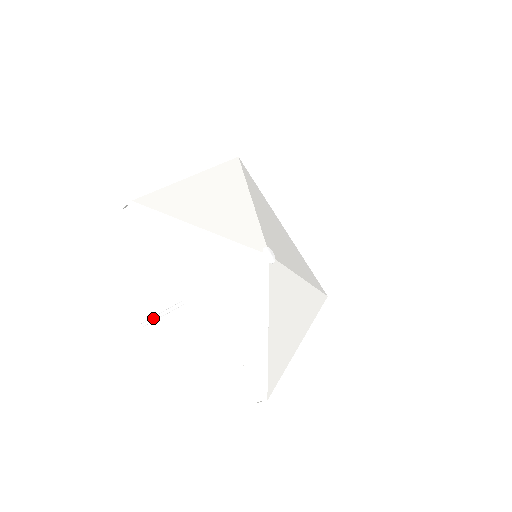
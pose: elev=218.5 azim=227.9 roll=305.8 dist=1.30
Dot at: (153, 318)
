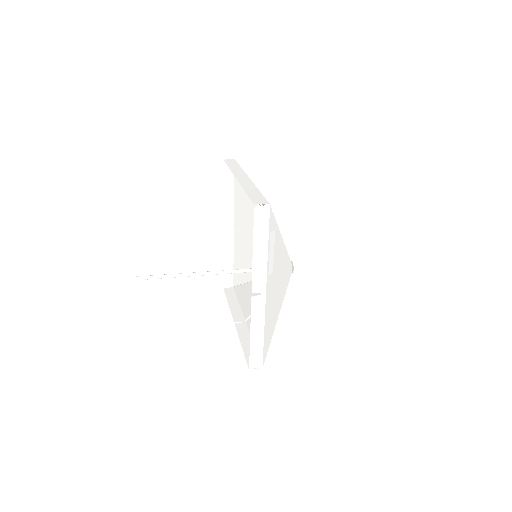
Dot at: (155, 277)
